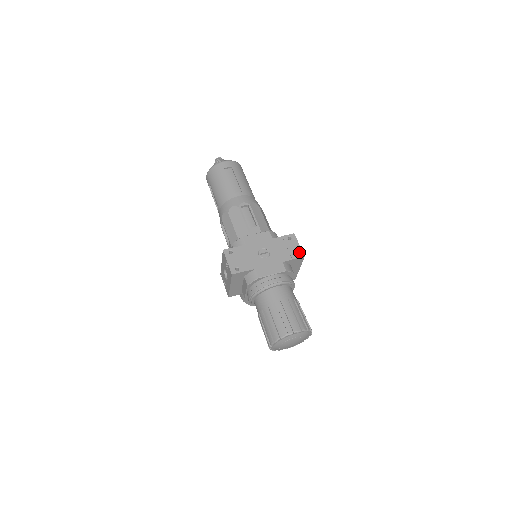
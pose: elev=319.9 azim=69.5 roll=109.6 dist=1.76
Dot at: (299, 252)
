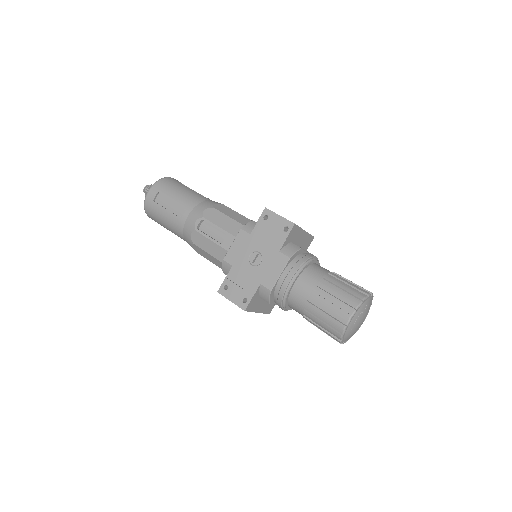
Dot at: (286, 224)
